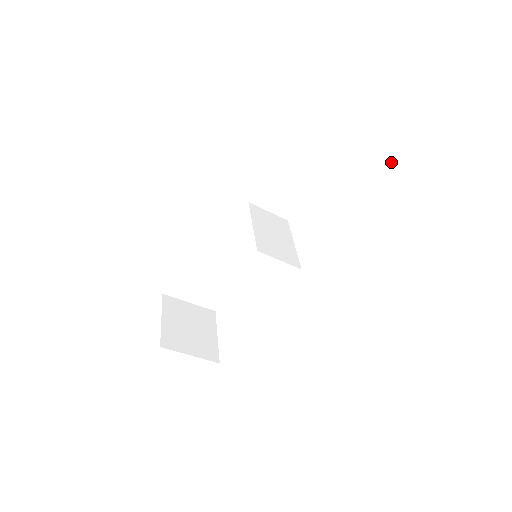
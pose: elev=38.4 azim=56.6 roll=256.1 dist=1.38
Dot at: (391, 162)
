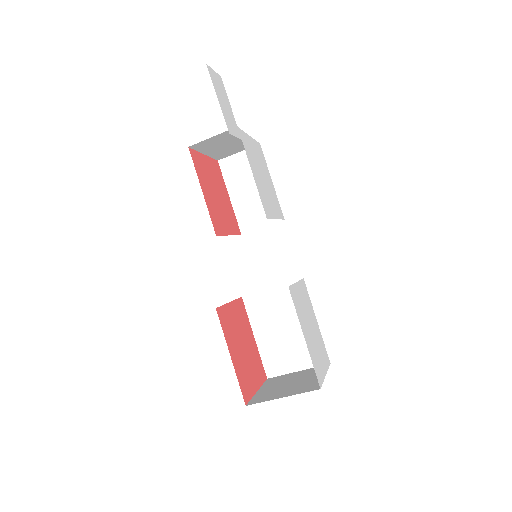
Dot at: occluded
